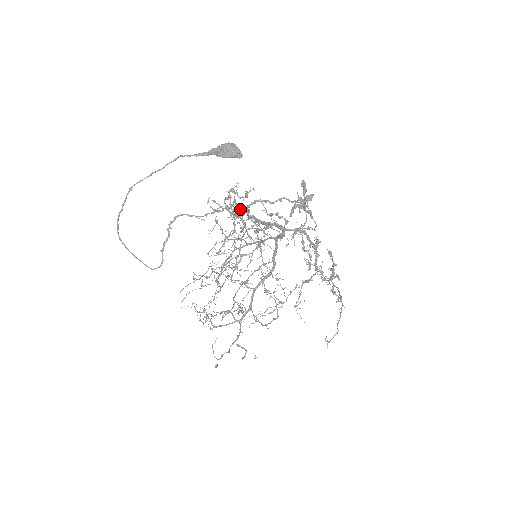
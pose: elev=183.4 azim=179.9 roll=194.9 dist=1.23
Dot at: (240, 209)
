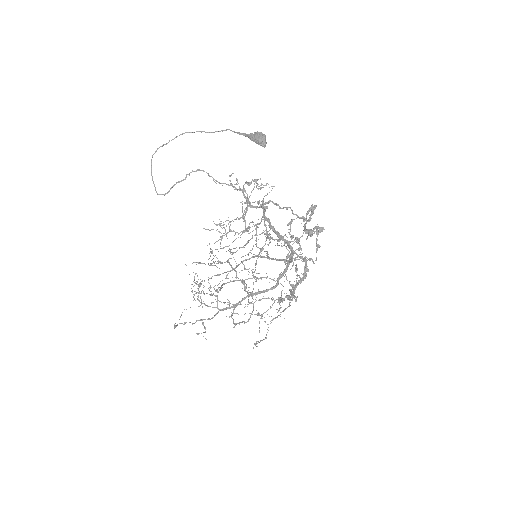
Dot at: occluded
